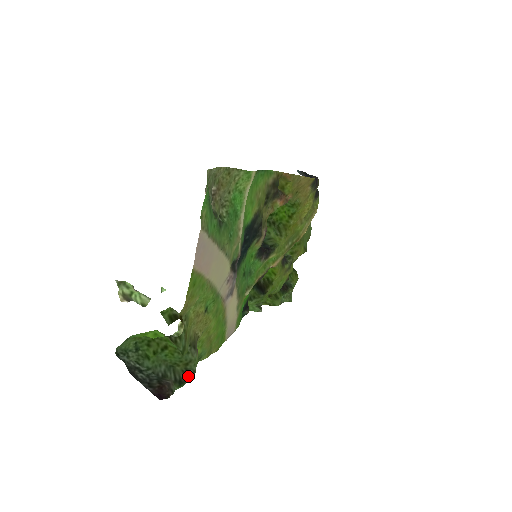
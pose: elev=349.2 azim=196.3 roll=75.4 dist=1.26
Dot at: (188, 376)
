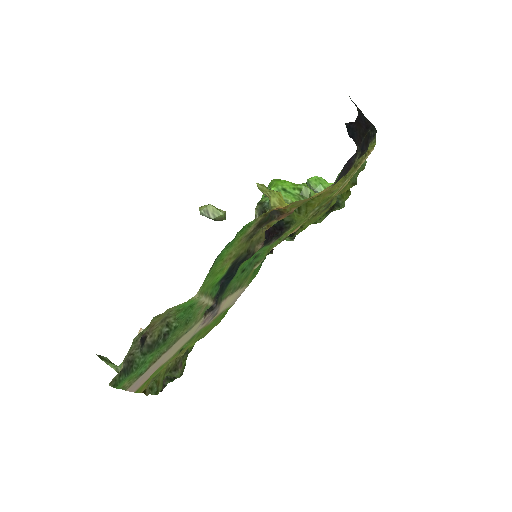
Dot at: (176, 378)
